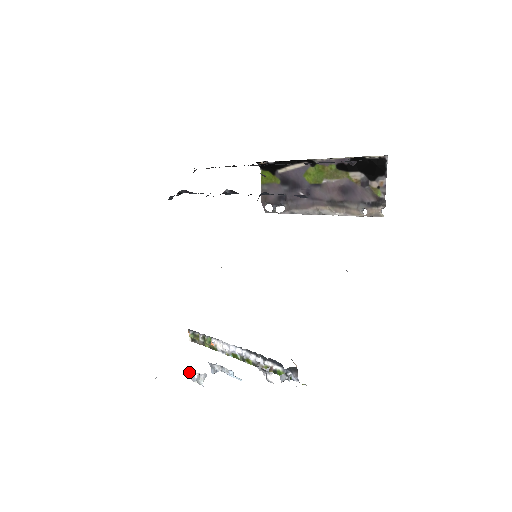
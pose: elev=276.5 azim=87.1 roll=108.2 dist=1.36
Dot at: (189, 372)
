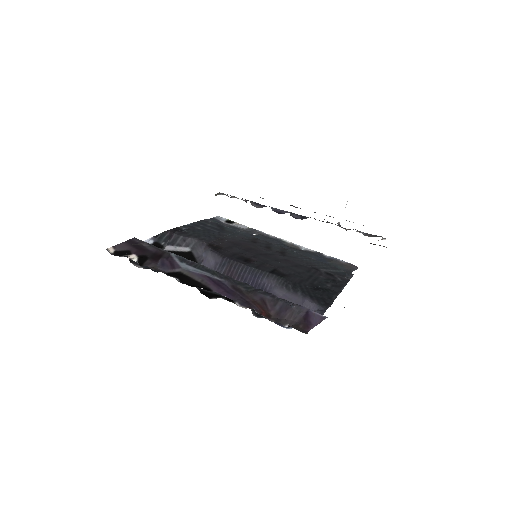
Dot at: occluded
